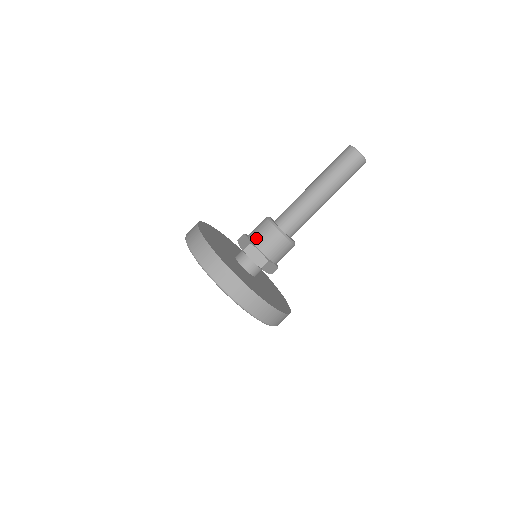
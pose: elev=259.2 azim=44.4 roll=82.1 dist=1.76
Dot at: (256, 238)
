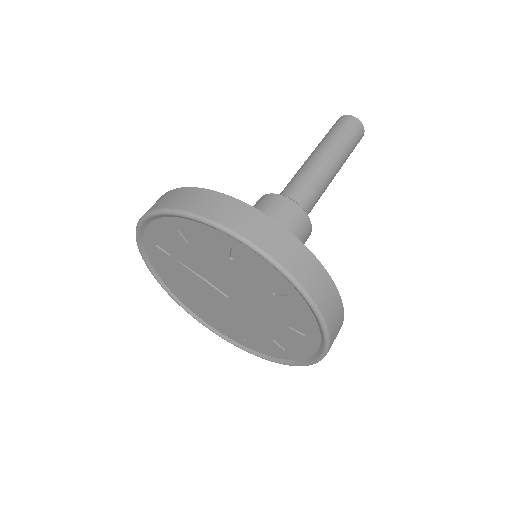
Dot at: occluded
